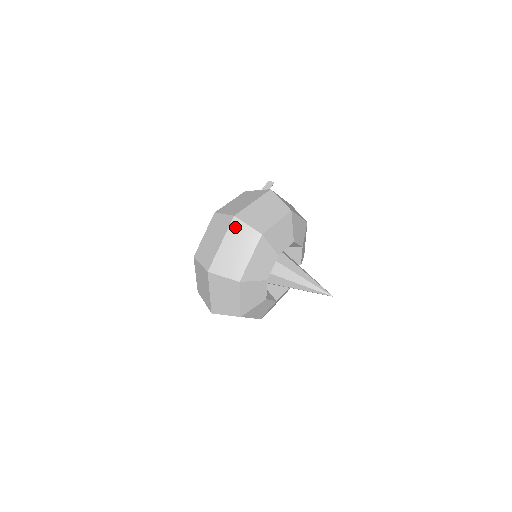
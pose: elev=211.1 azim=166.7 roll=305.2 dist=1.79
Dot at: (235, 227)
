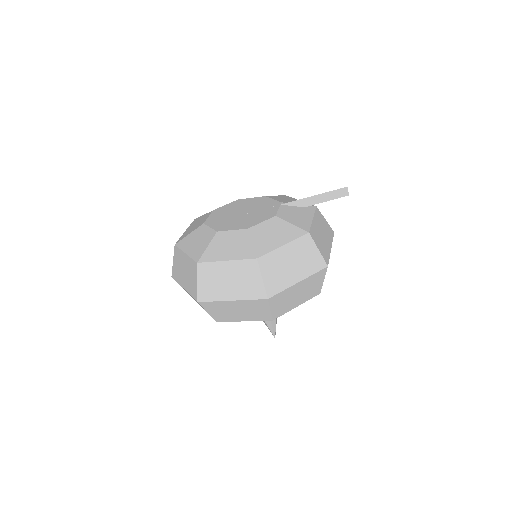
Dot at: (258, 303)
